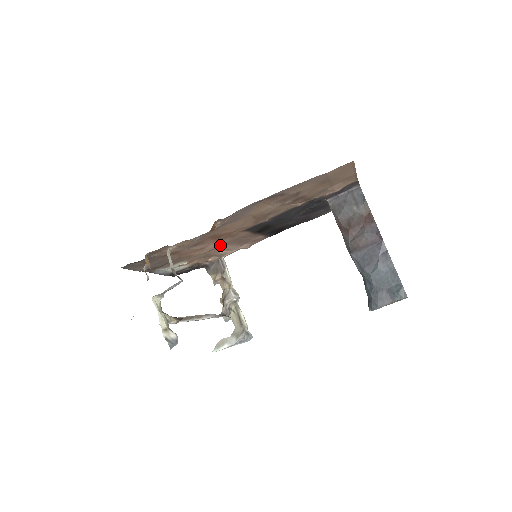
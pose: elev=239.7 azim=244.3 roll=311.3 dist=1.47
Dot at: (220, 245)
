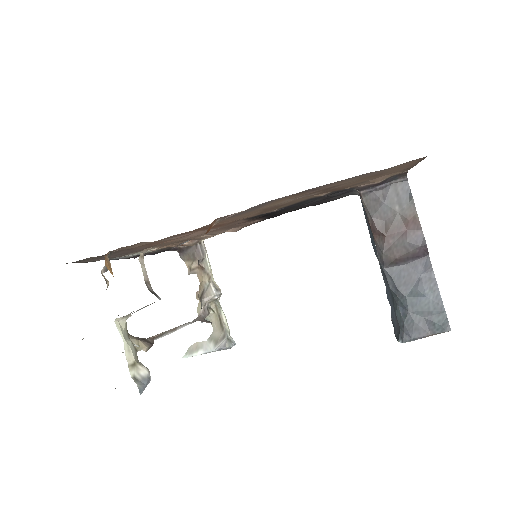
Dot at: (205, 232)
